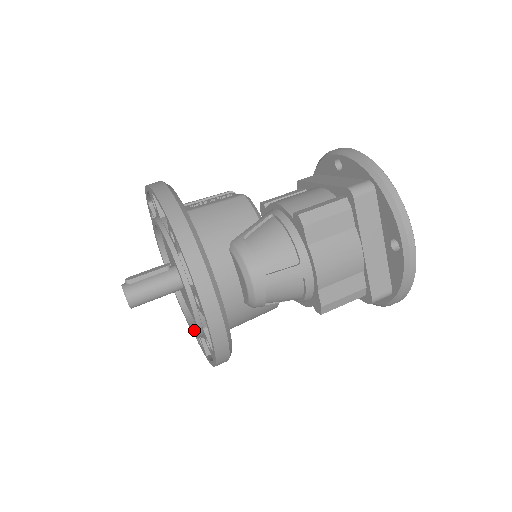
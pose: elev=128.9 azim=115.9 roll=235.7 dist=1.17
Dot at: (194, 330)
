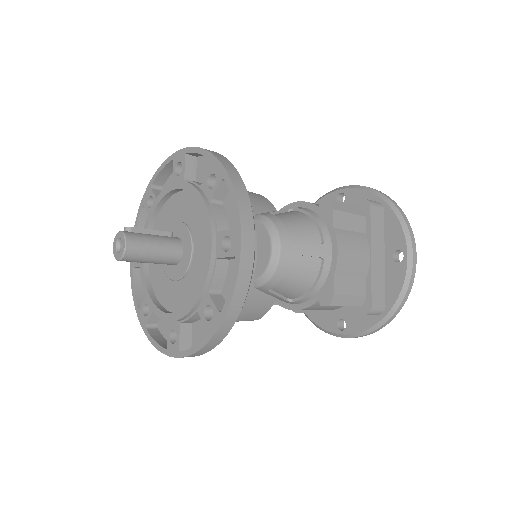
Dot at: (179, 311)
